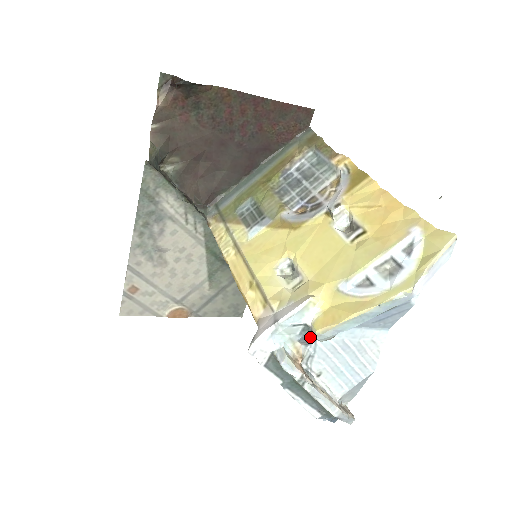
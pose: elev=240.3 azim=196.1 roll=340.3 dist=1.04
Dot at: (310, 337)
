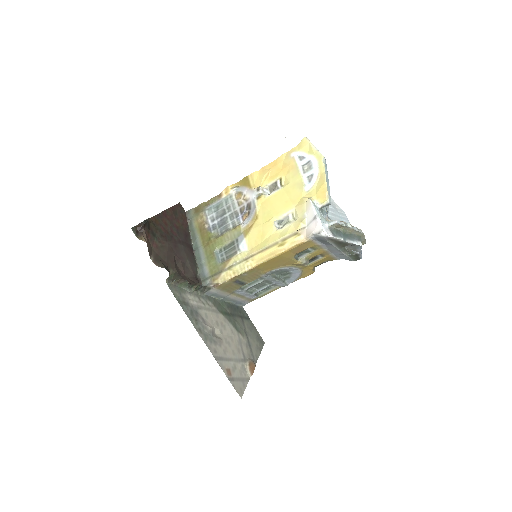
Dot at: (326, 212)
